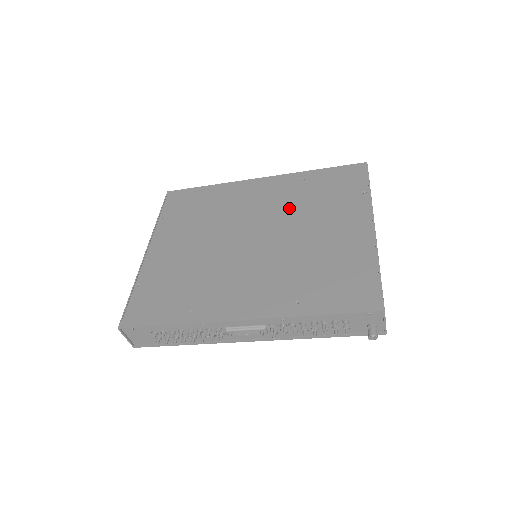
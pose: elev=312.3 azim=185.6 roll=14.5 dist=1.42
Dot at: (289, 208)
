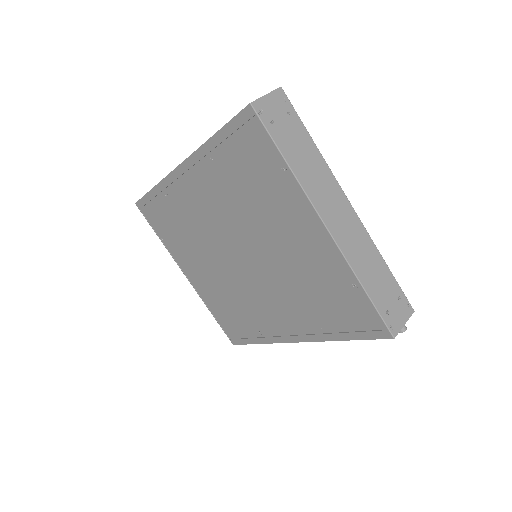
Dot at: (235, 212)
